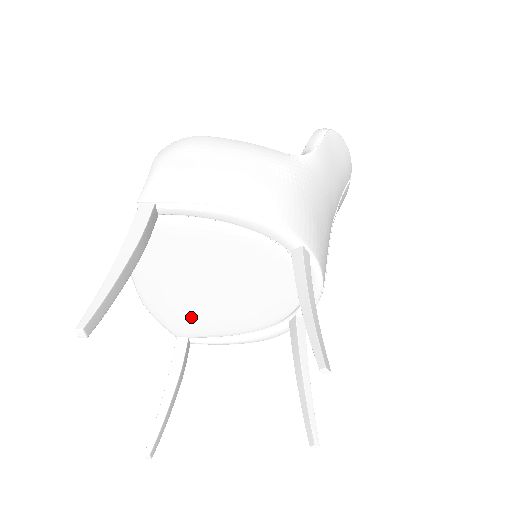
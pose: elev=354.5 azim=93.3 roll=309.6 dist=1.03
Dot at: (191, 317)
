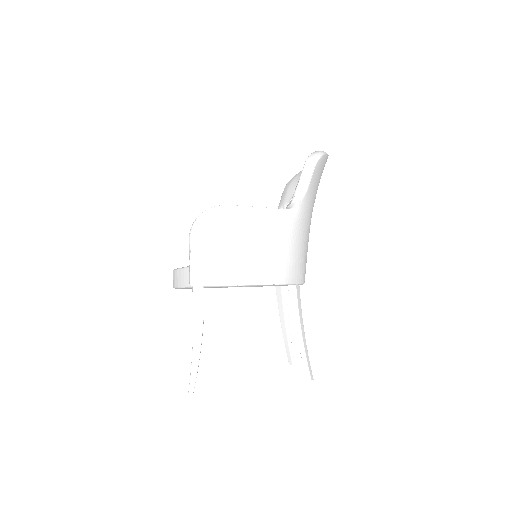
Dot at: occluded
